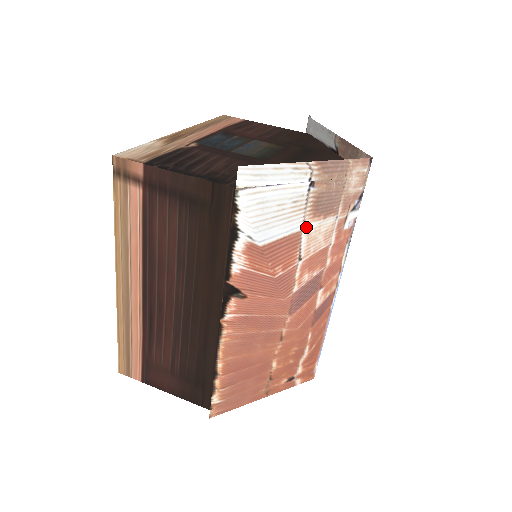
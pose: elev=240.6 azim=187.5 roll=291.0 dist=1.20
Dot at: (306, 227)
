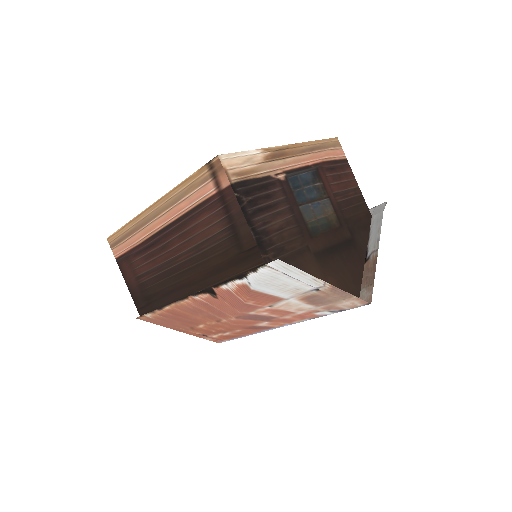
Dot at: (291, 300)
